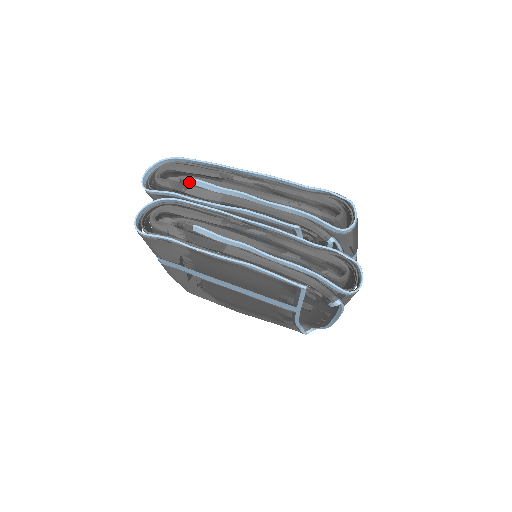
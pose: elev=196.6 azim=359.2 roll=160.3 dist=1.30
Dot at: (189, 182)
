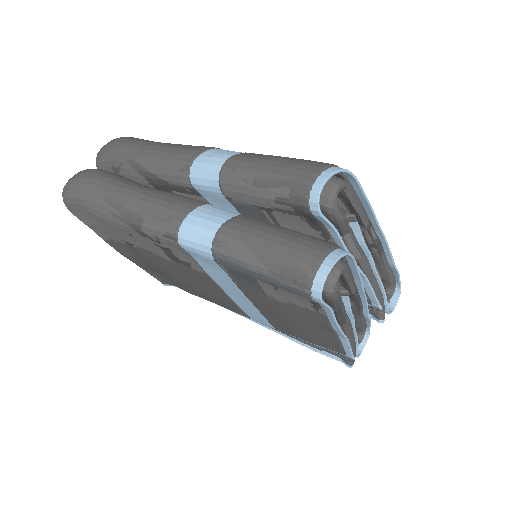
Dot at: (348, 220)
